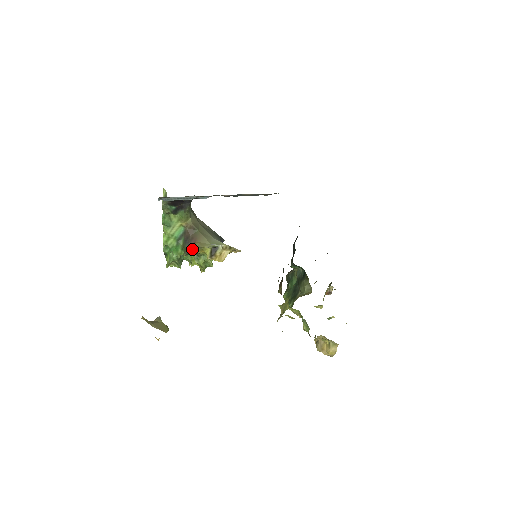
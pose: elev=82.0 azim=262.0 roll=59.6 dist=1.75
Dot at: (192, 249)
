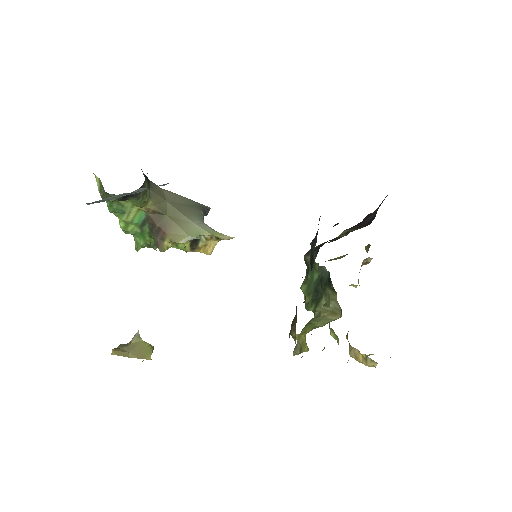
Dot at: (162, 244)
